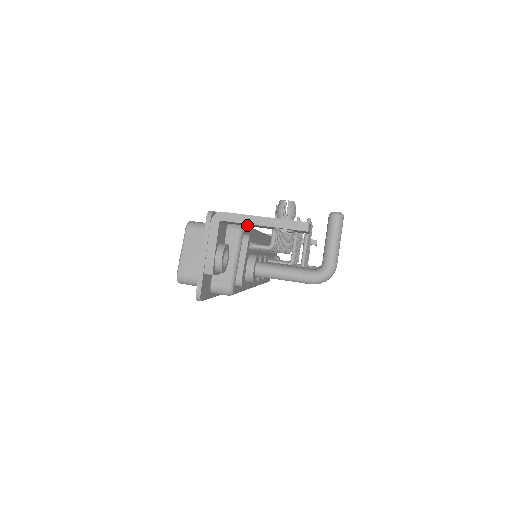
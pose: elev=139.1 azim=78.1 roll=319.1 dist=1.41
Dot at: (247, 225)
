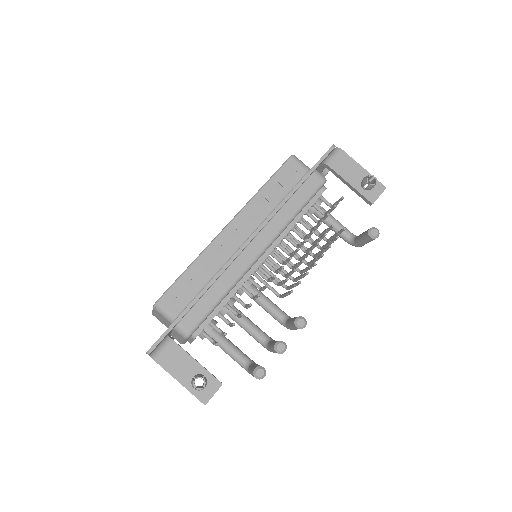
Dot at: (181, 356)
